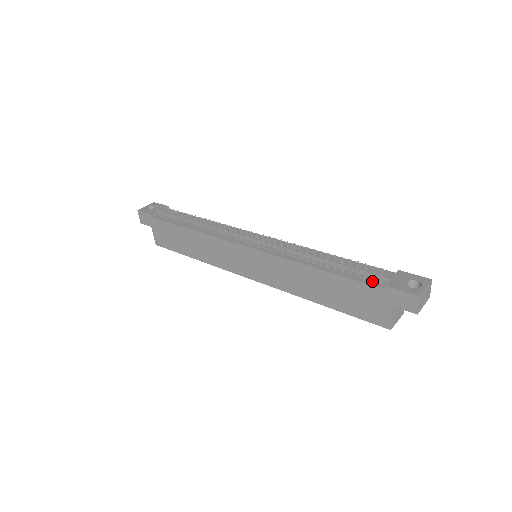
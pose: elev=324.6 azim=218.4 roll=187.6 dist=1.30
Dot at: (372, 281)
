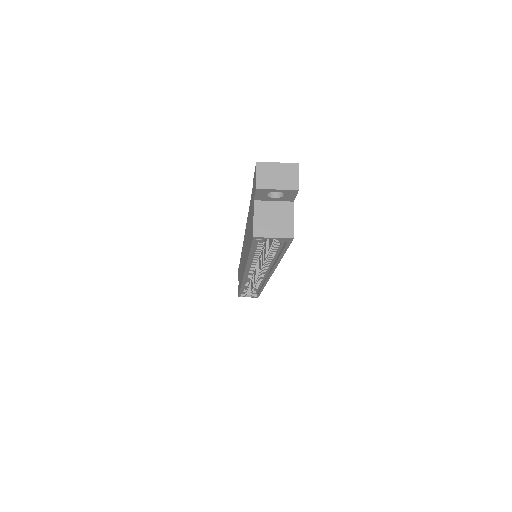
Dot at: occluded
